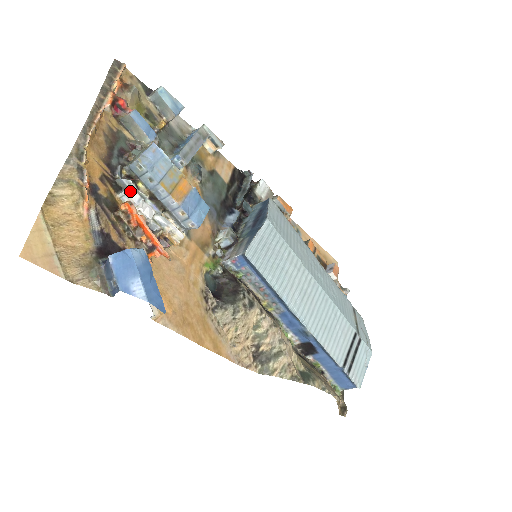
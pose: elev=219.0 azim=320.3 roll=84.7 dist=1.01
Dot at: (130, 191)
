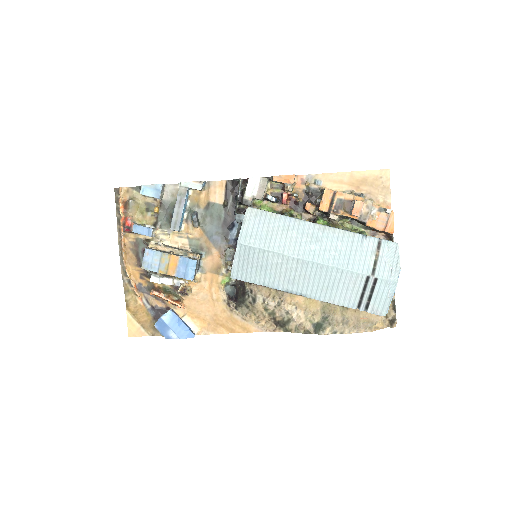
Dot at: (153, 279)
